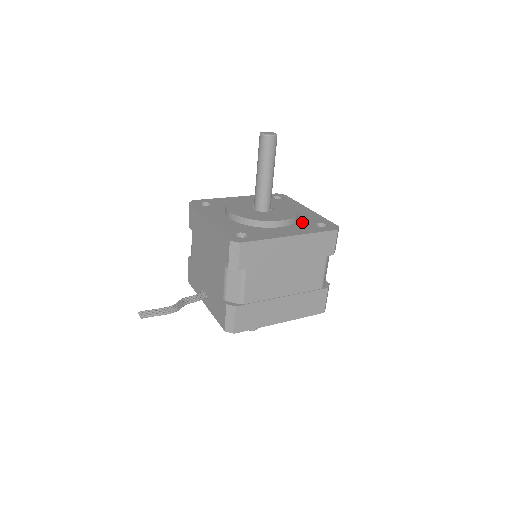
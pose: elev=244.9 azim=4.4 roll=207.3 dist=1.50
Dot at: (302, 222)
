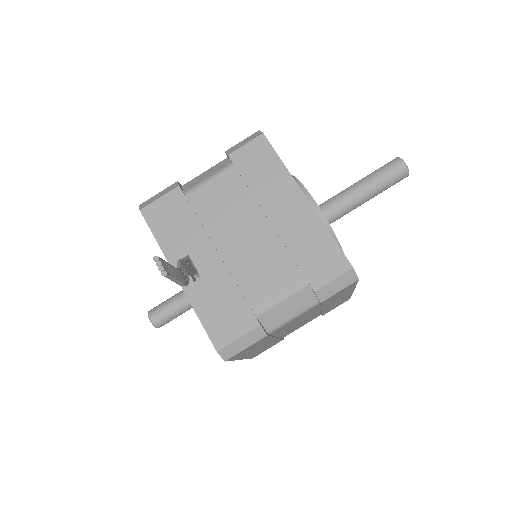
Dot at: occluded
